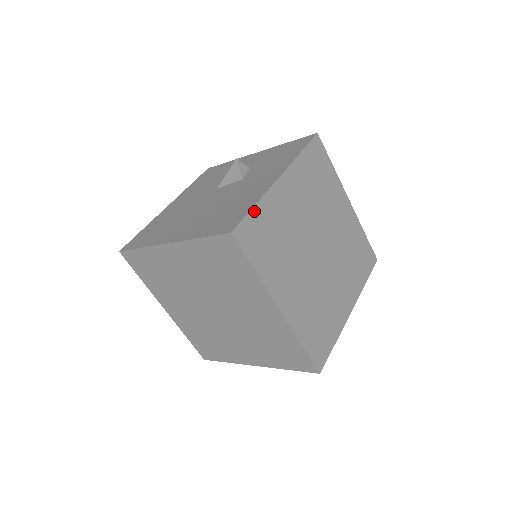
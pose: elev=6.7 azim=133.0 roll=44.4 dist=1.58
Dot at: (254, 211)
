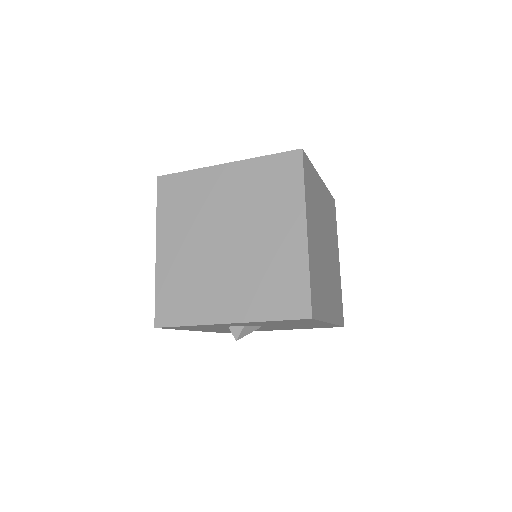
Dot at: (311, 164)
